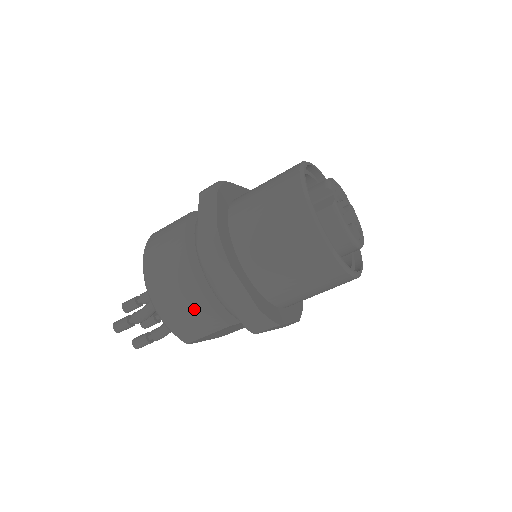
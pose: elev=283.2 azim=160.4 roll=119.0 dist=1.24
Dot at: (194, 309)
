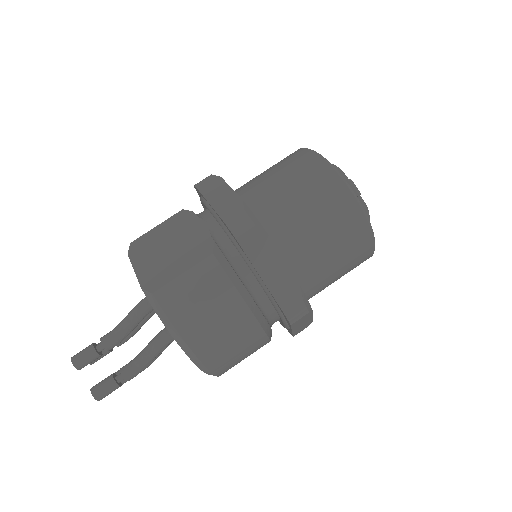
Dot at: occluded
